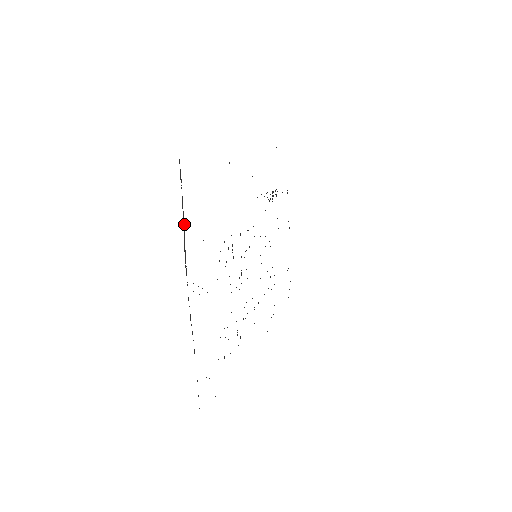
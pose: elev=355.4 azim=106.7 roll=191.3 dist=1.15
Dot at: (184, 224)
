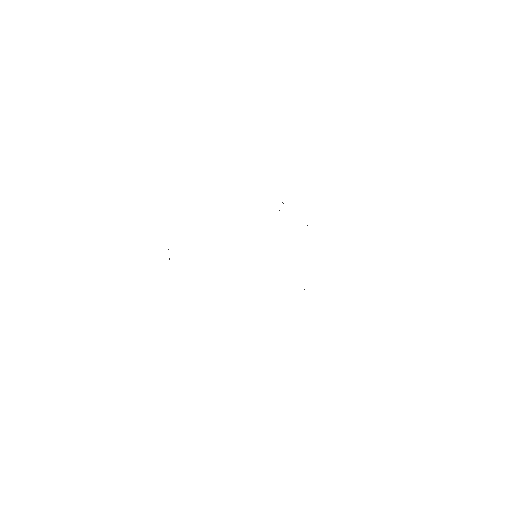
Dot at: occluded
